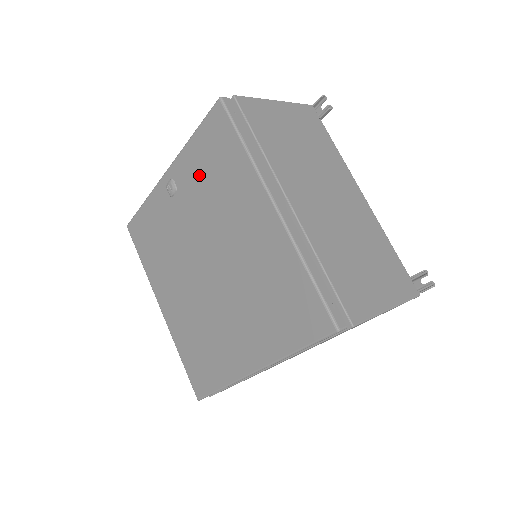
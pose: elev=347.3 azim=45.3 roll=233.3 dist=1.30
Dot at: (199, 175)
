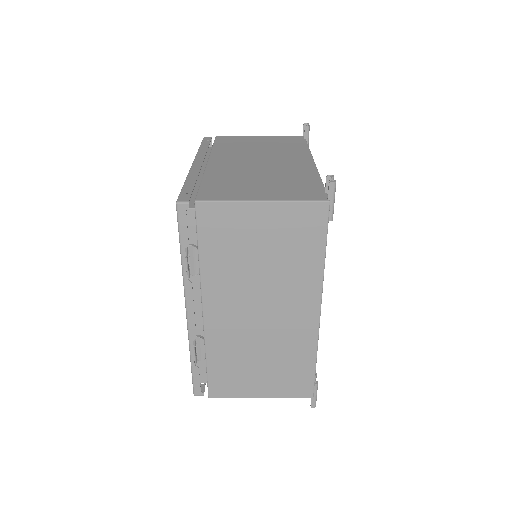
Dot at: occluded
